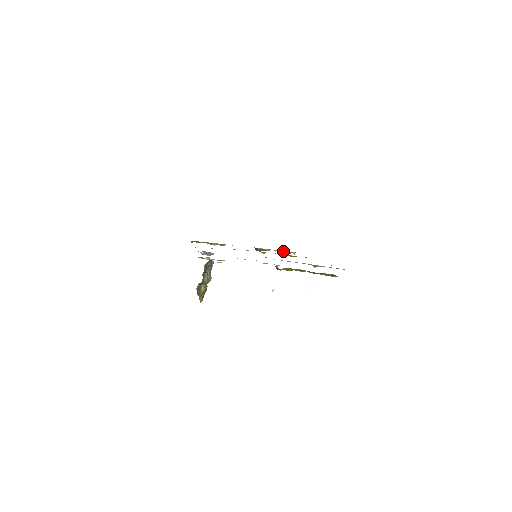
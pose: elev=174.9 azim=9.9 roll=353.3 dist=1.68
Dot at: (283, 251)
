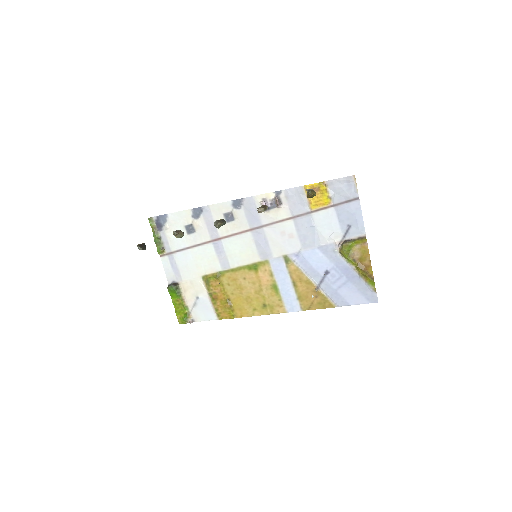
Dot at: (188, 310)
